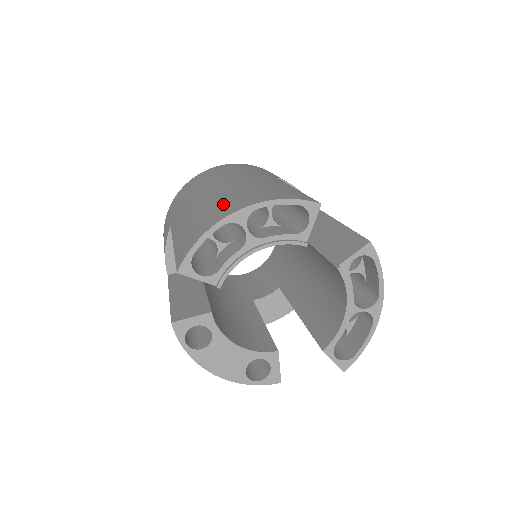
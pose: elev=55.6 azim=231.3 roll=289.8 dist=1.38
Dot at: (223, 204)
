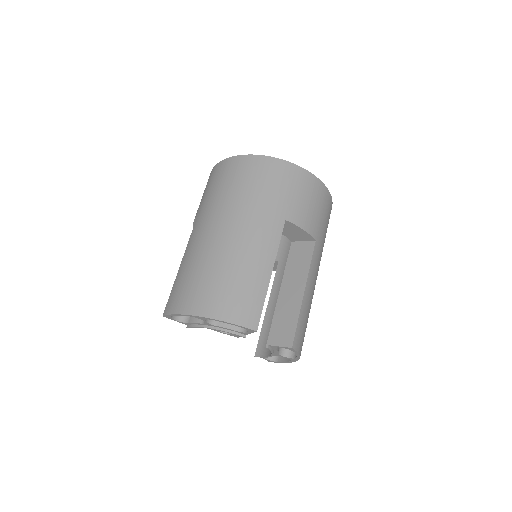
Dot at: (203, 286)
